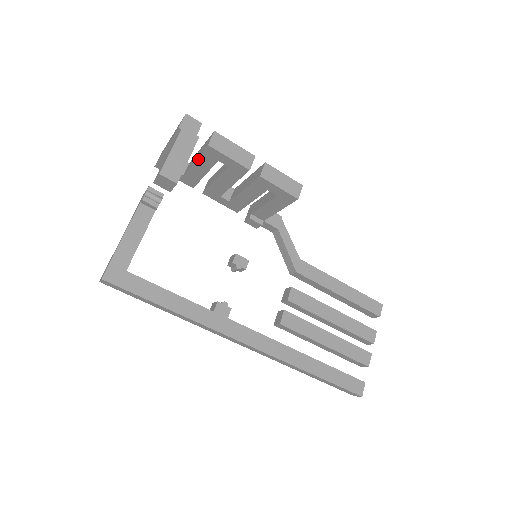
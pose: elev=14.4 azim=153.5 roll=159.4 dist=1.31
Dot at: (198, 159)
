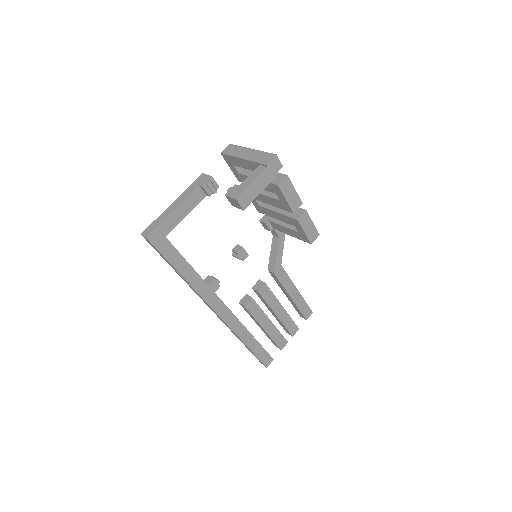
Dot at: occluded
